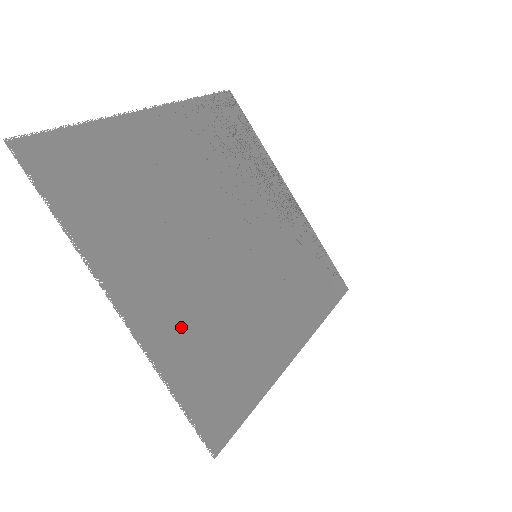
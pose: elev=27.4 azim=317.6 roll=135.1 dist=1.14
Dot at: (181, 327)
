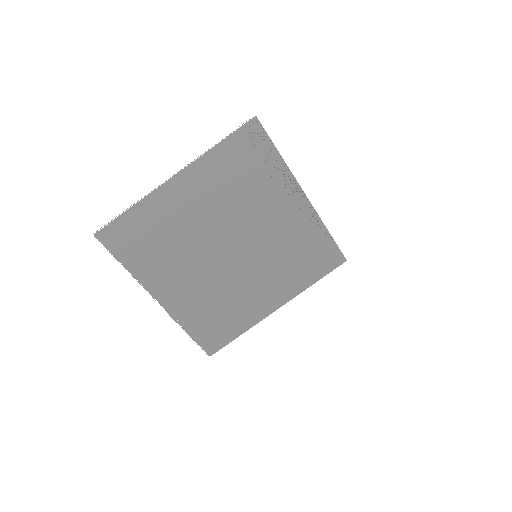
Dot at: (195, 305)
